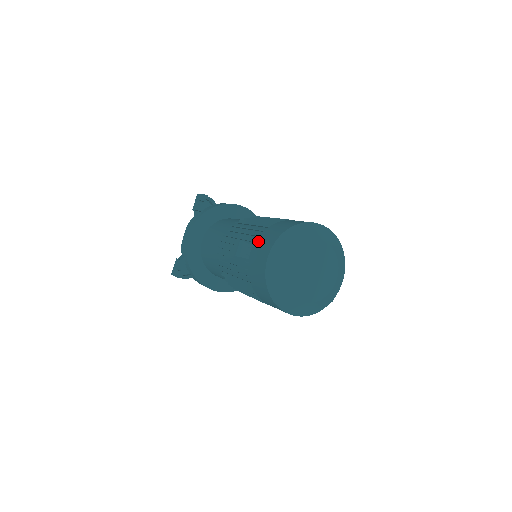
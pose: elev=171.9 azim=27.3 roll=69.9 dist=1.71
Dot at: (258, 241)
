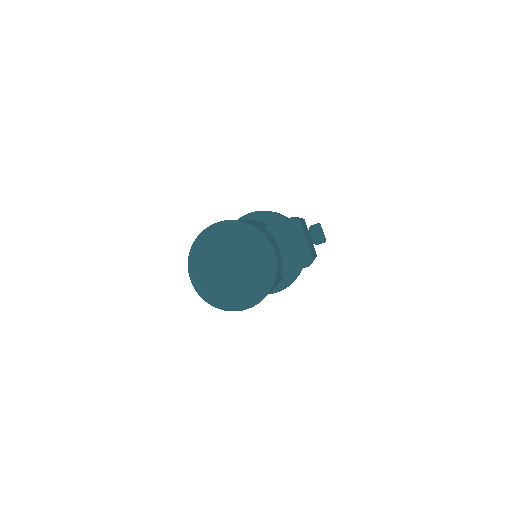
Dot at: occluded
